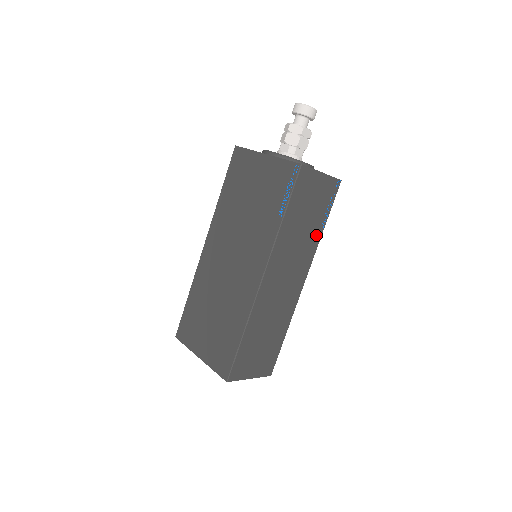
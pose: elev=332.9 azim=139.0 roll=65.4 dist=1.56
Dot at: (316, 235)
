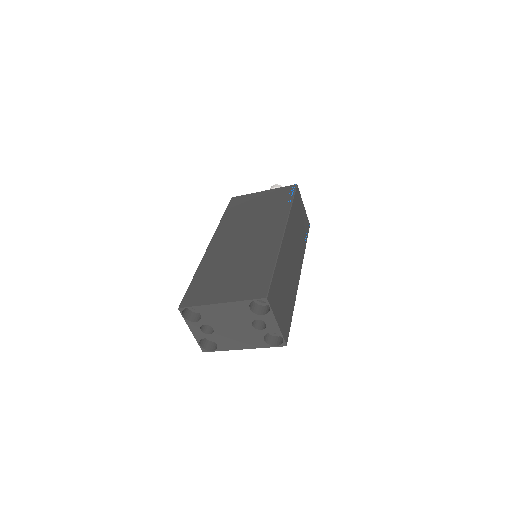
Dot at: (303, 245)
